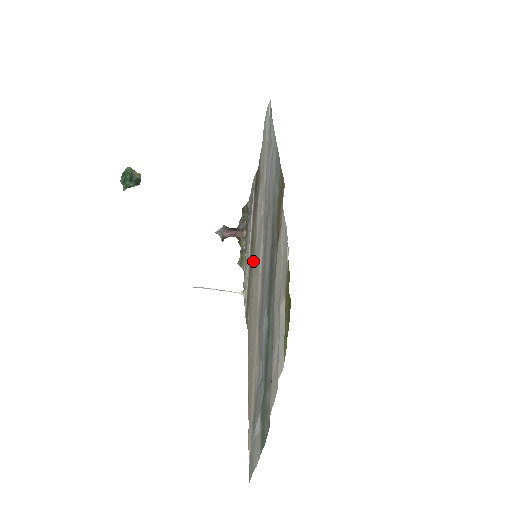
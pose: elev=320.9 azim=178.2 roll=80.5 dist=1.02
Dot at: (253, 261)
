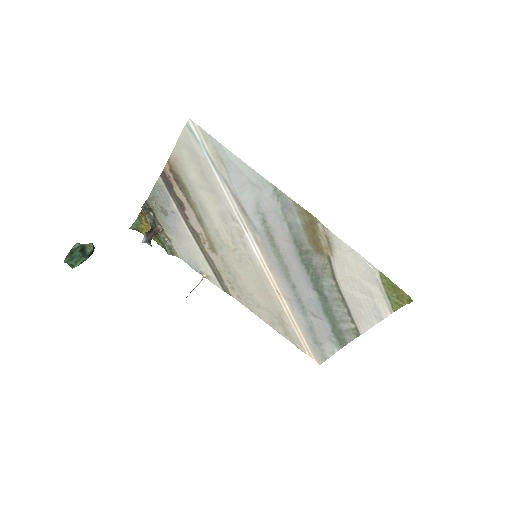
Dot at: (219, 253)
